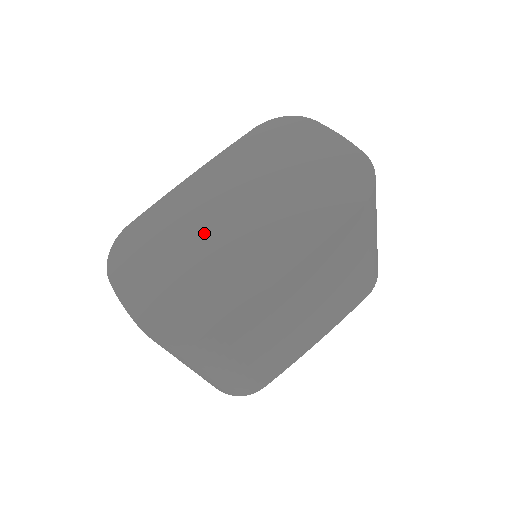
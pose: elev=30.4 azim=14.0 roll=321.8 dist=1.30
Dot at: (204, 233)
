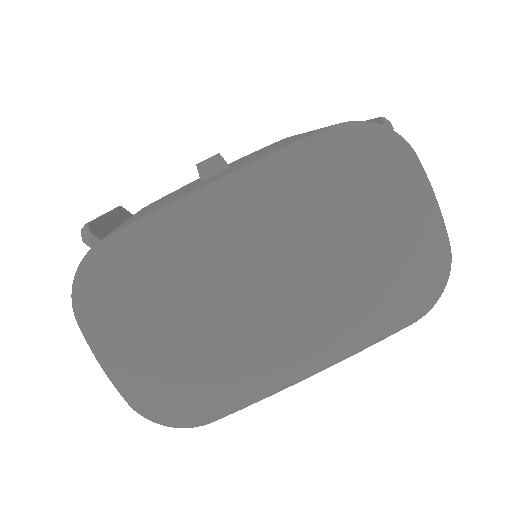
Dot at: (221, 293)
